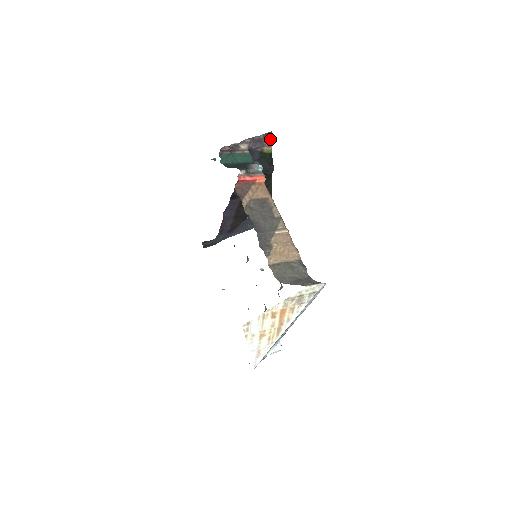
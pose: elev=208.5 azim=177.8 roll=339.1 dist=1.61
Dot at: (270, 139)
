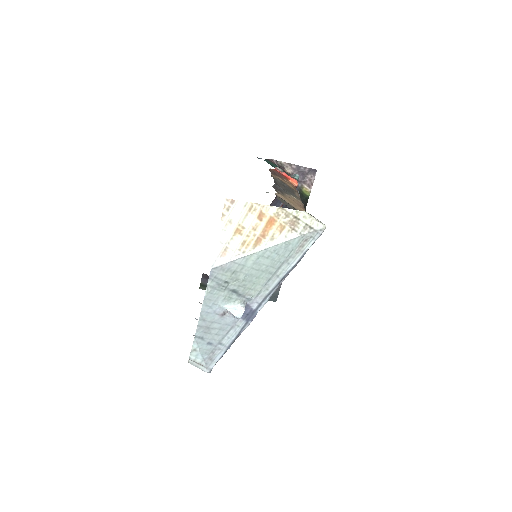
Dot at: (313, 178)
